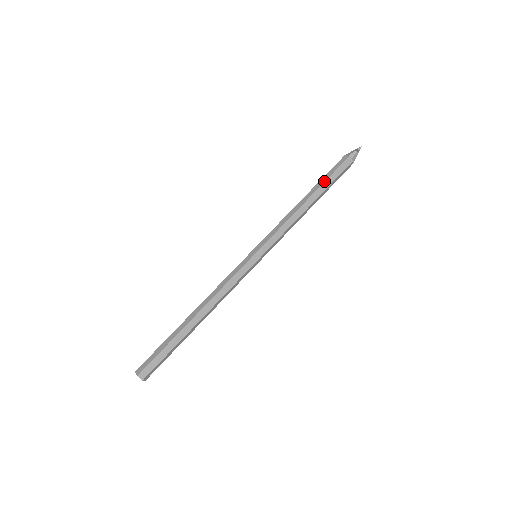
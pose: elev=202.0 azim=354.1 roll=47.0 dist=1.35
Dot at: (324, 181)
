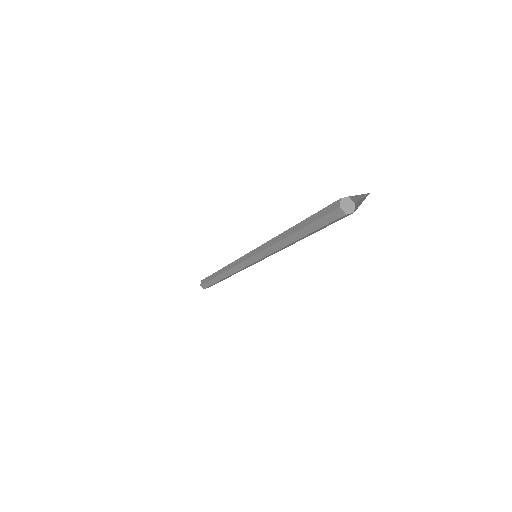
Dot at: (307, 224)
